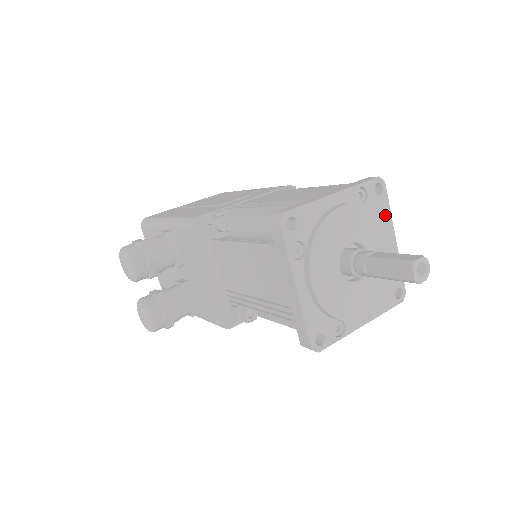
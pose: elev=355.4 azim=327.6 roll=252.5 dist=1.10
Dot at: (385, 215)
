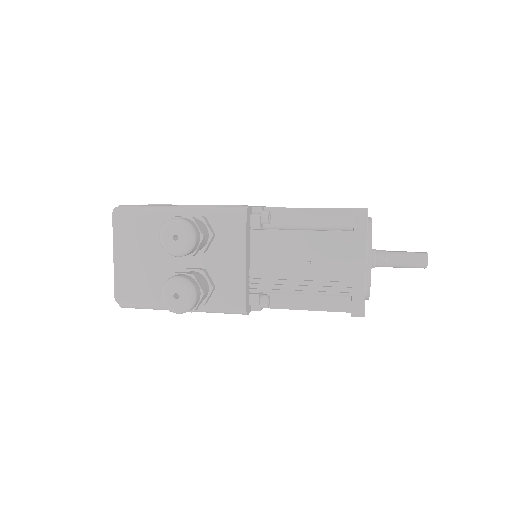
Dot at: occluded
